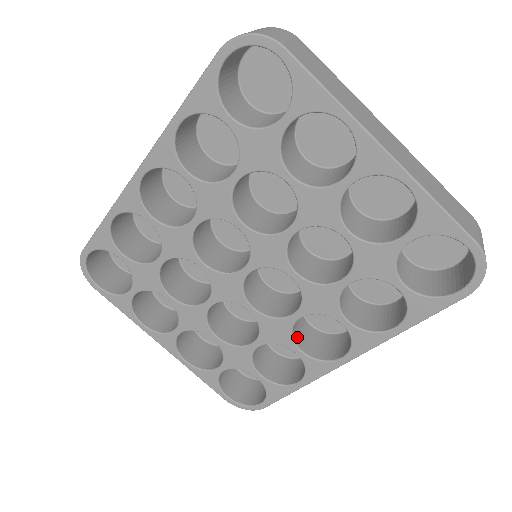
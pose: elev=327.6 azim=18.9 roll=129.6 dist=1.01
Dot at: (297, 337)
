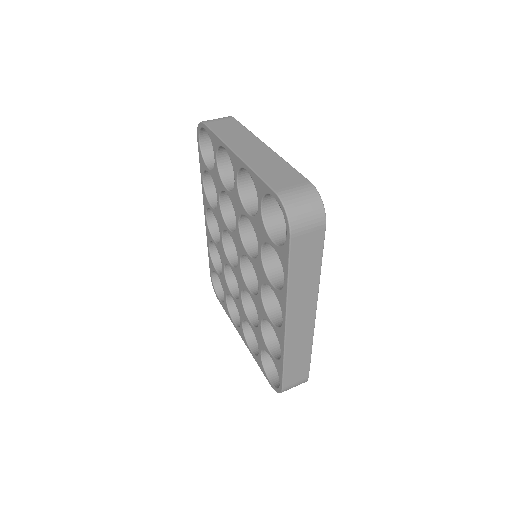
Dot at: (273, 312)
